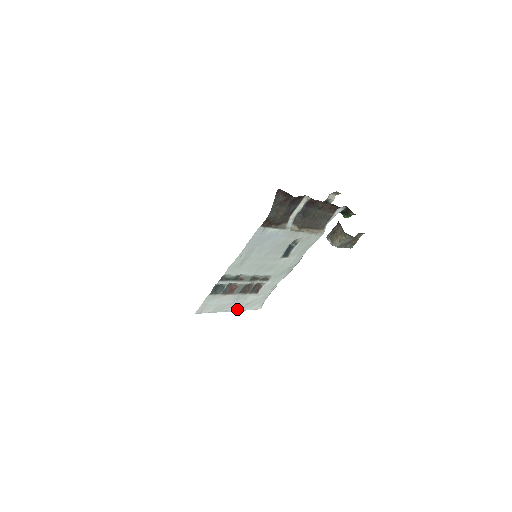
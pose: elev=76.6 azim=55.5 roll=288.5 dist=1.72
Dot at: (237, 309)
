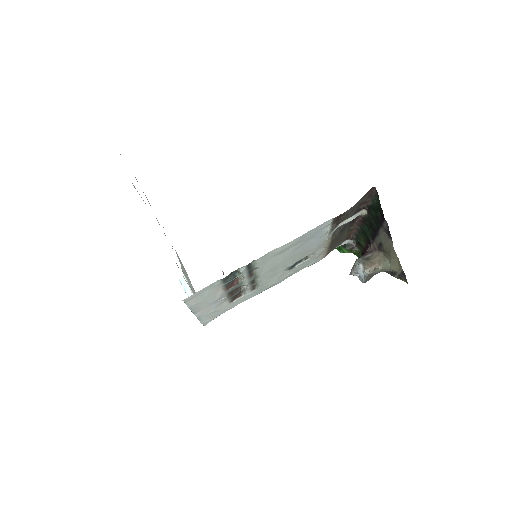
Dot at: (201, 315)
